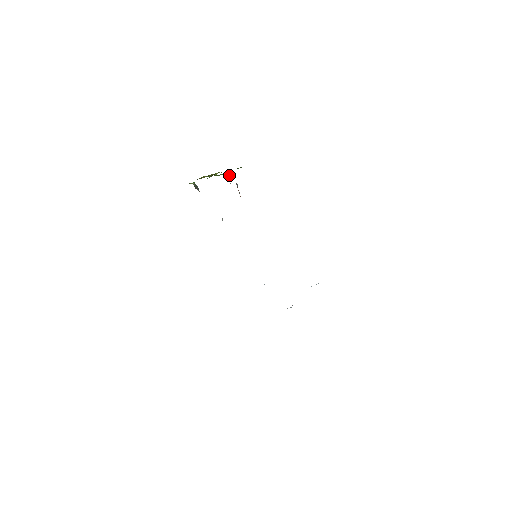
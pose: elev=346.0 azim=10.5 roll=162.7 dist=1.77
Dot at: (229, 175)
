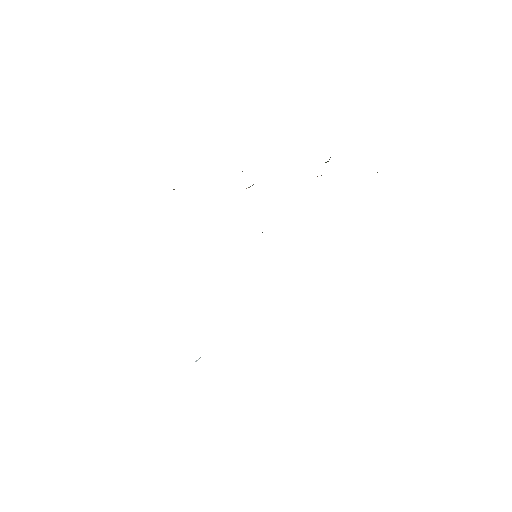
Dot at: occluded
